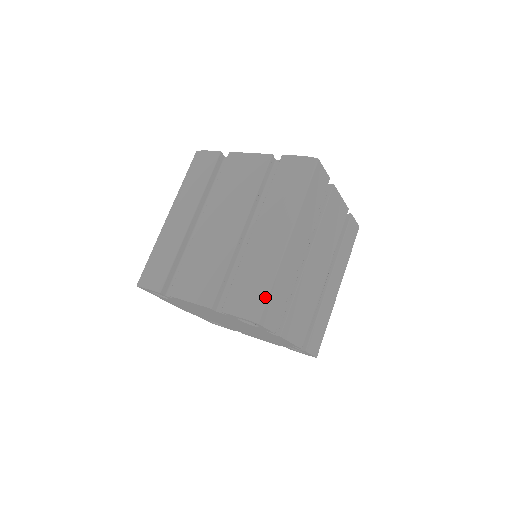
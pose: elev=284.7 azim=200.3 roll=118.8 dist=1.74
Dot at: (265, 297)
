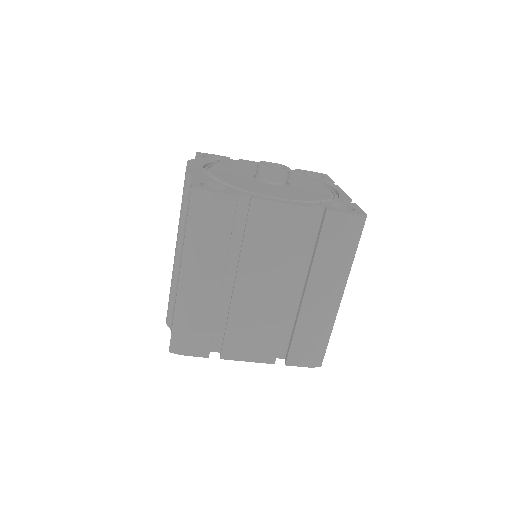
Dot at: (326, 348)
